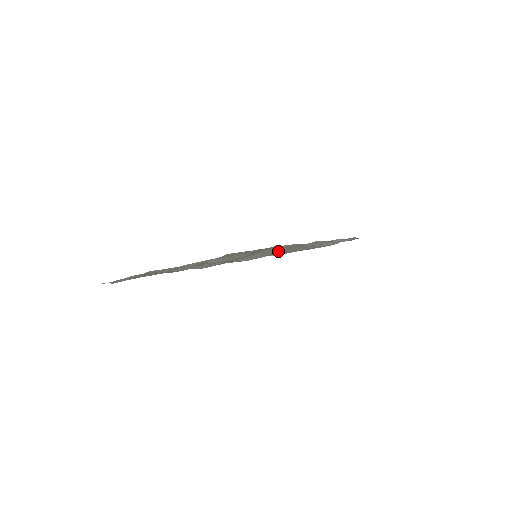
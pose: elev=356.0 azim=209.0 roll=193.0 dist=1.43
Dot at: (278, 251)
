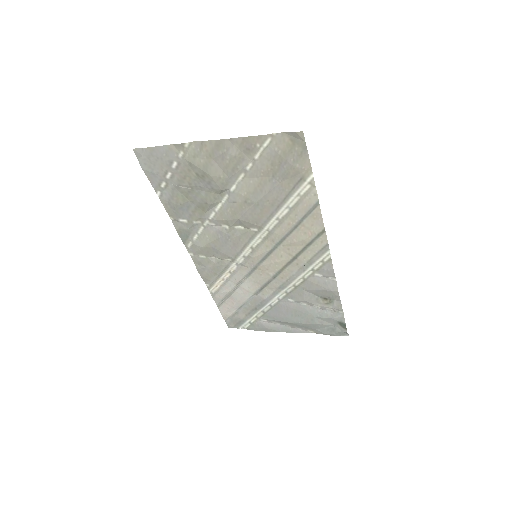
Dot at: (279, 257)
